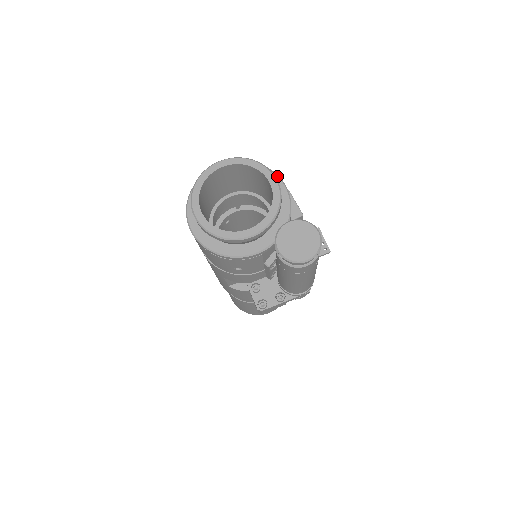
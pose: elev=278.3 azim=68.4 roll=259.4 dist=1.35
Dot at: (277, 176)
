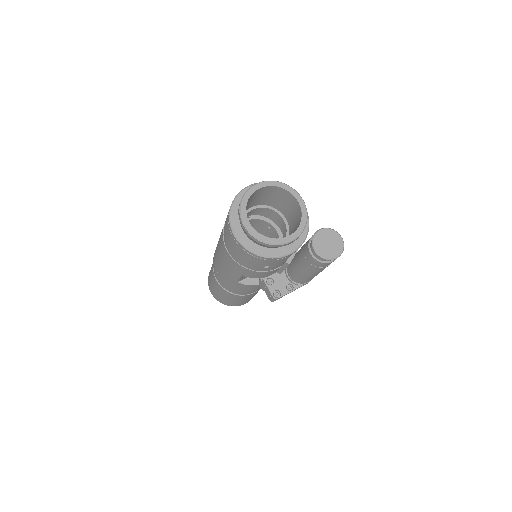
Dot at: occluded
